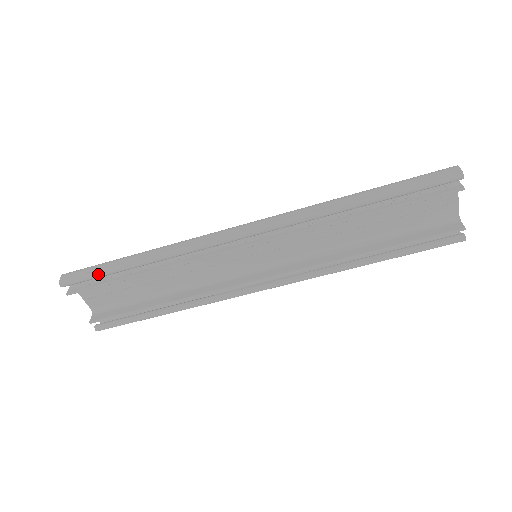
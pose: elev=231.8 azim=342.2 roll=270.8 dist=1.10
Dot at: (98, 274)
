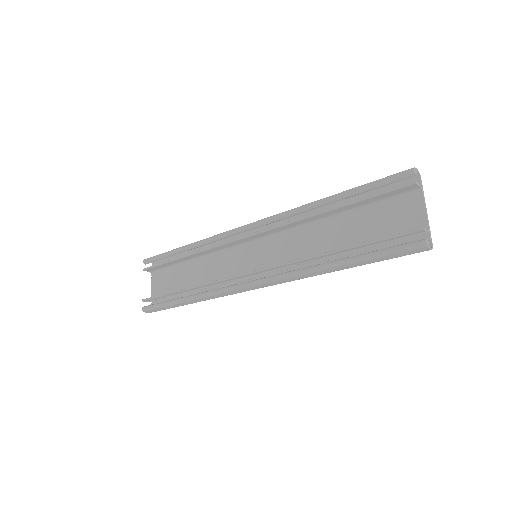
Dot at: (163, 253)
